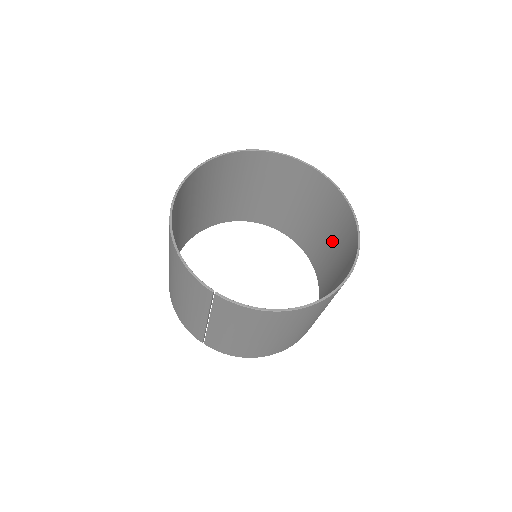
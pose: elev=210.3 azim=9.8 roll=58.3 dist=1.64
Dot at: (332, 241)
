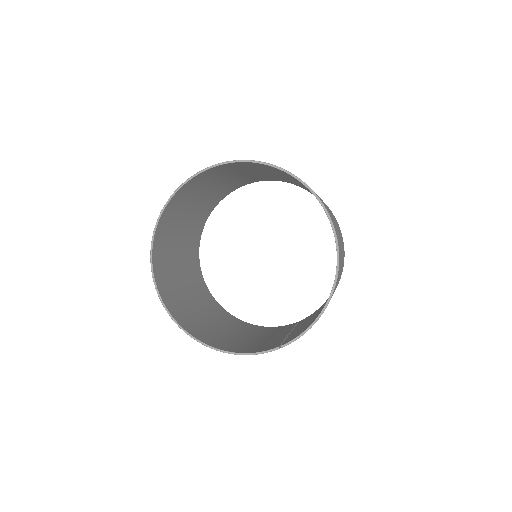
Dot at: (280, 175)
